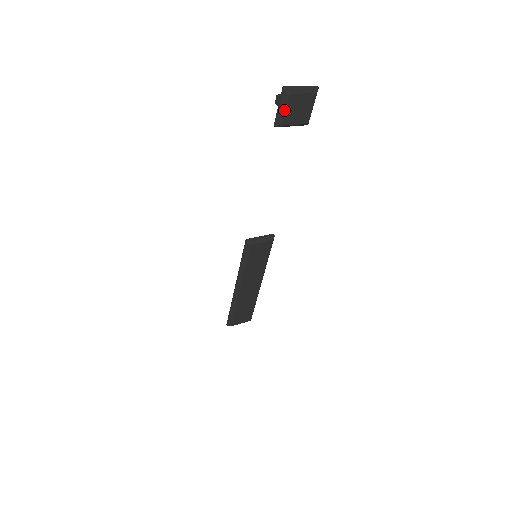
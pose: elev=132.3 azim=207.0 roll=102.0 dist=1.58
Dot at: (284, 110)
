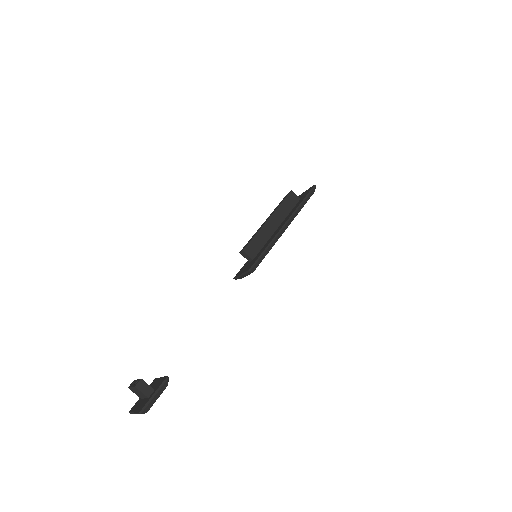
Dot at: occluded
